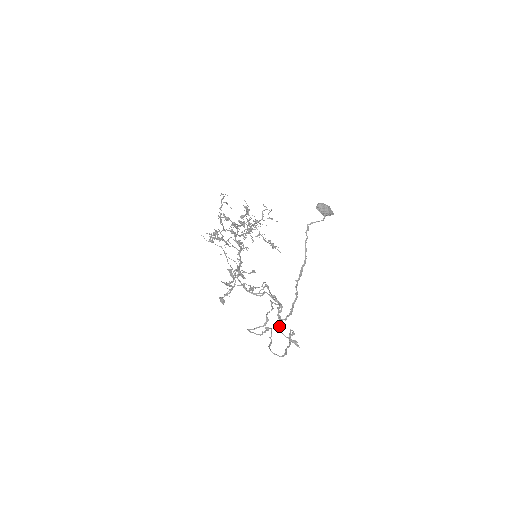
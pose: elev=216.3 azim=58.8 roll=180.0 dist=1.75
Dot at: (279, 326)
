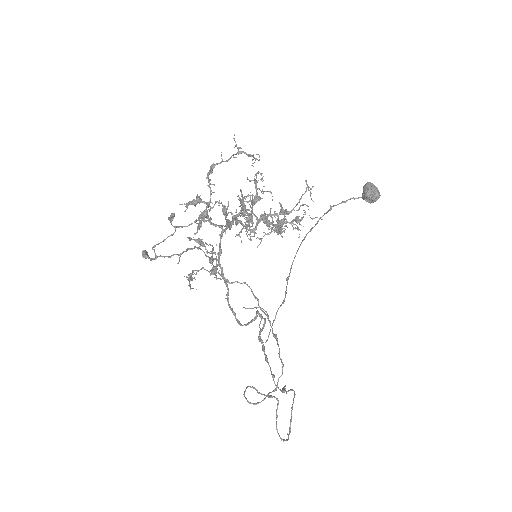
Dot at: (274, 376)
